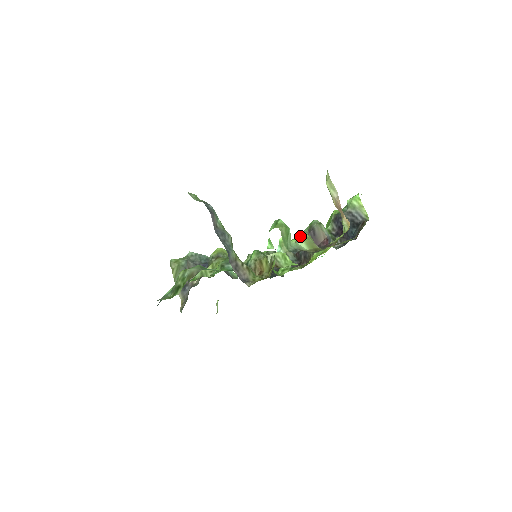
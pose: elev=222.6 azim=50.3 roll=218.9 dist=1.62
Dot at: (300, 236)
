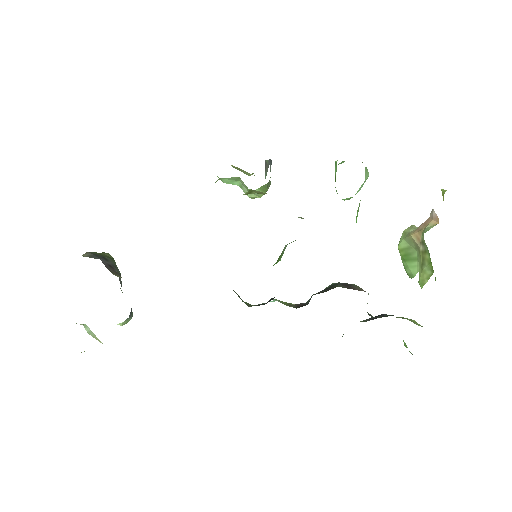
Dot at: occluded
